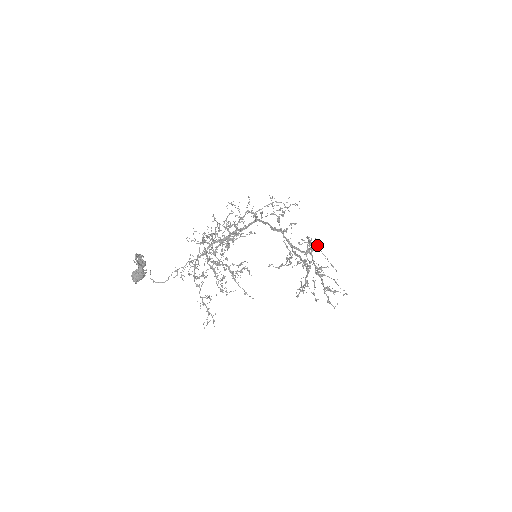
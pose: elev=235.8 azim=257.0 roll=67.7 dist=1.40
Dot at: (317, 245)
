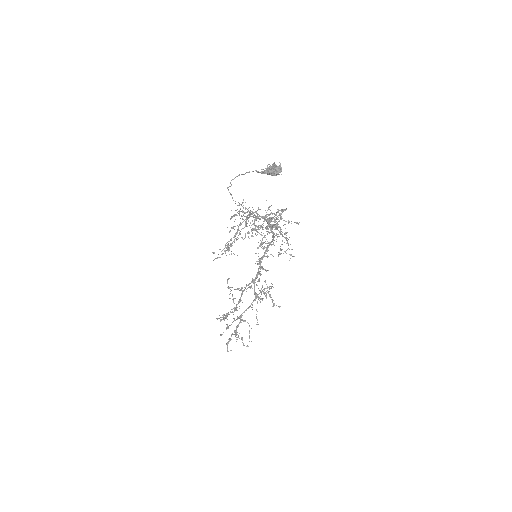
Dot at: (260, 298)
